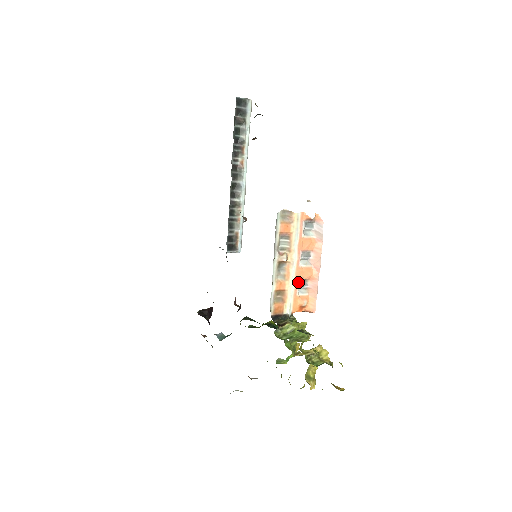
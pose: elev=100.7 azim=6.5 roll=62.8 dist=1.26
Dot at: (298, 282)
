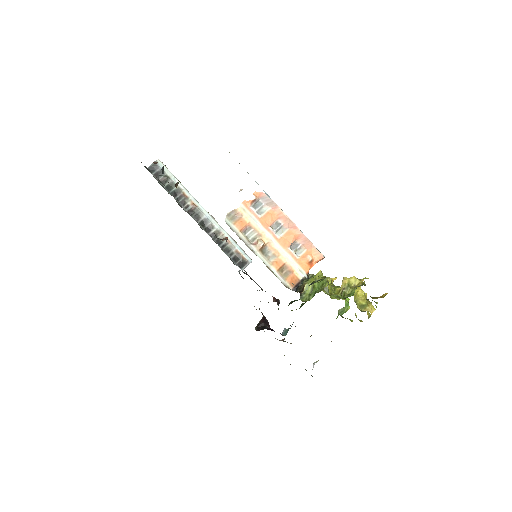
Dot at: (289, 249)
